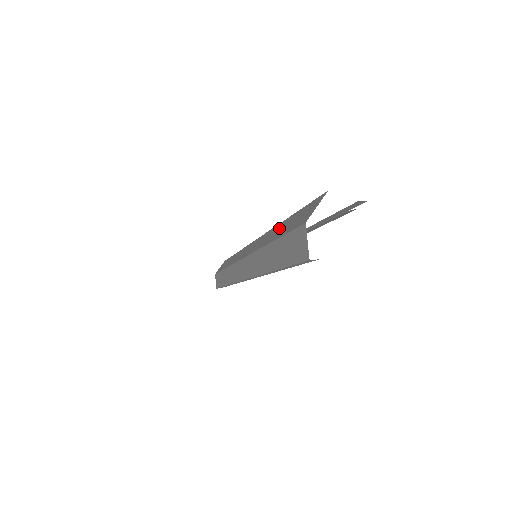
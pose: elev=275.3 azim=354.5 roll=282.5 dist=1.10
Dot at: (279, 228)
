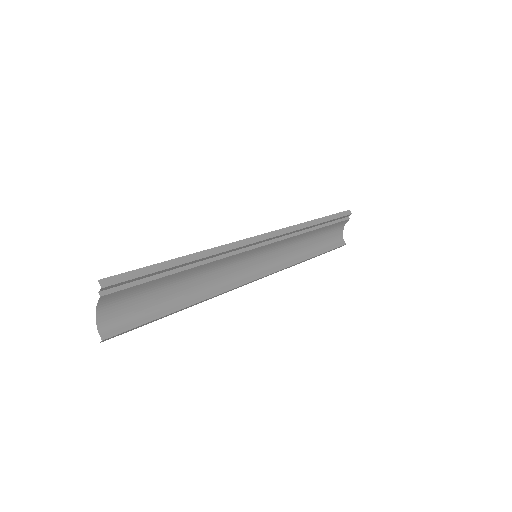
Dot at: occluded
